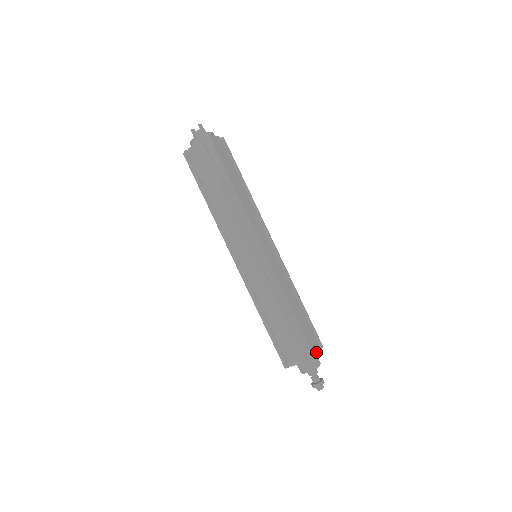
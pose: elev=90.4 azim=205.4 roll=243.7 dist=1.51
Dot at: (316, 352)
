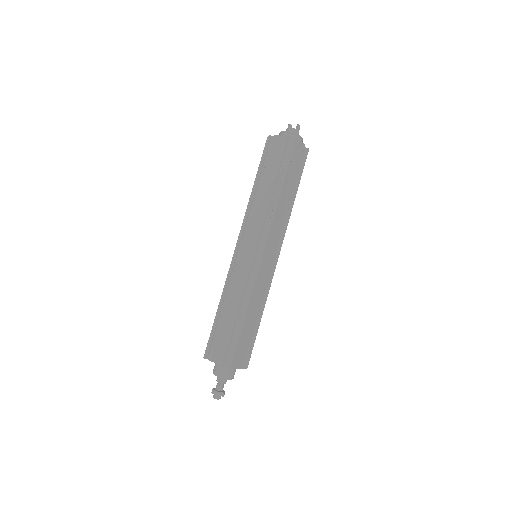
Dot at: (236, 366)
